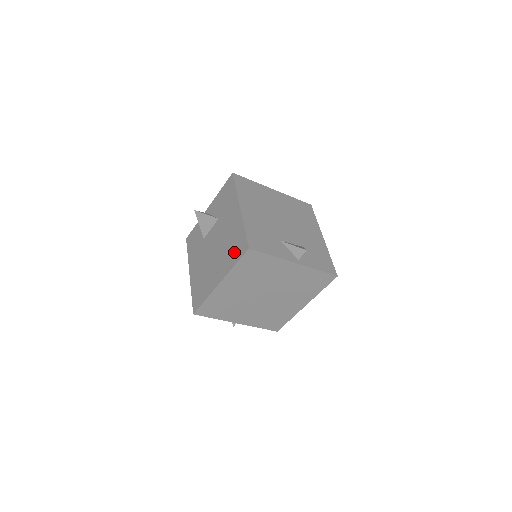
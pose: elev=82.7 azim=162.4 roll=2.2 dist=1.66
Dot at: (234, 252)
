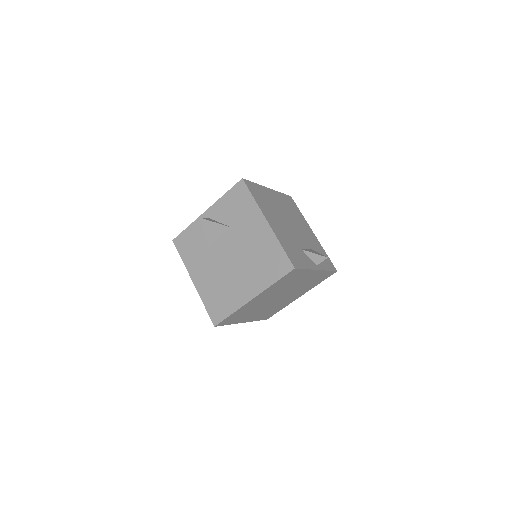
Dot at: (270, 269)
